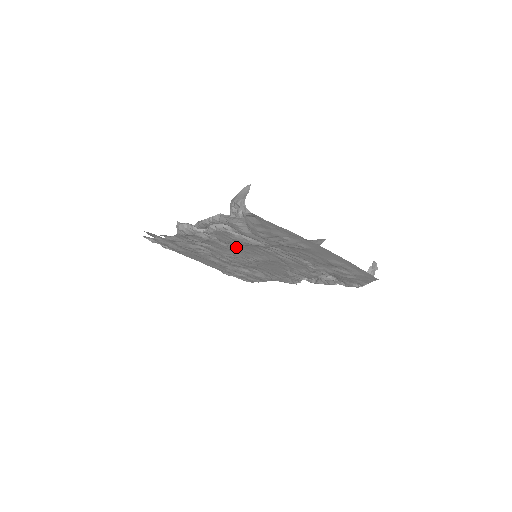
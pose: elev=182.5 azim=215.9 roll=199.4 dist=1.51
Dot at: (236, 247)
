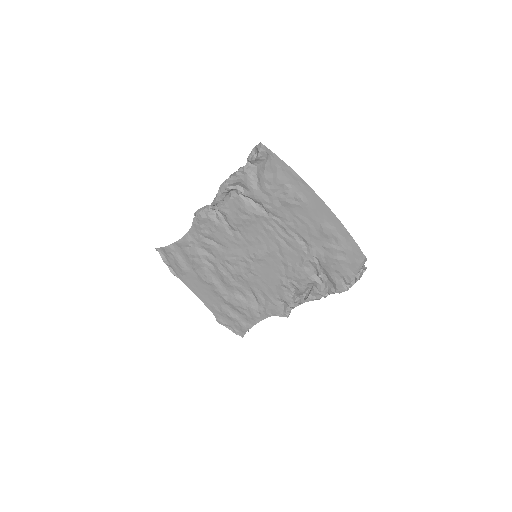
Dot at: (241, 235)
